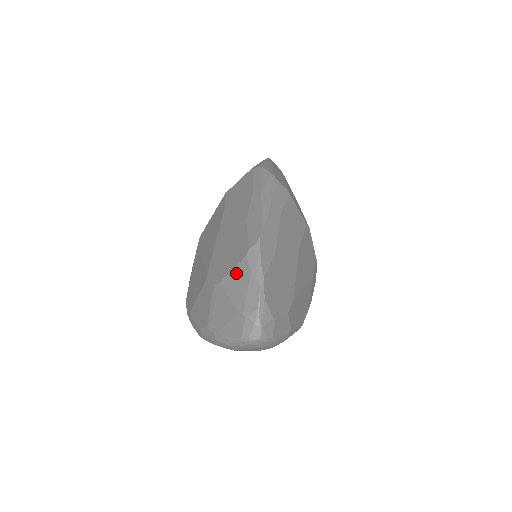
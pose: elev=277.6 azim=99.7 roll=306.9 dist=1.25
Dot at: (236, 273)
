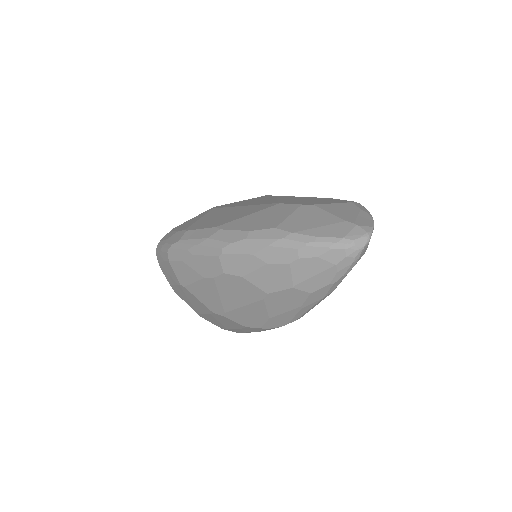
Dot at: (339, 205)
